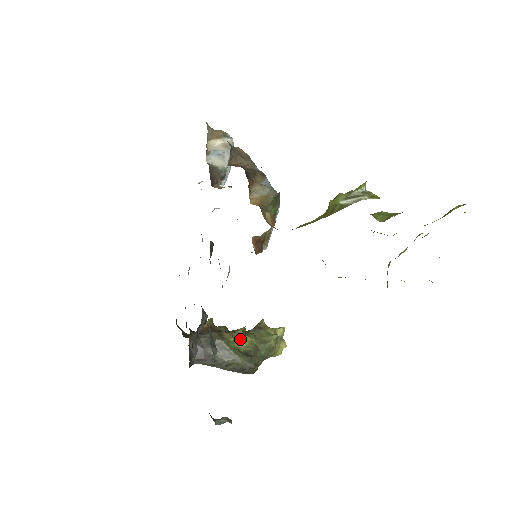
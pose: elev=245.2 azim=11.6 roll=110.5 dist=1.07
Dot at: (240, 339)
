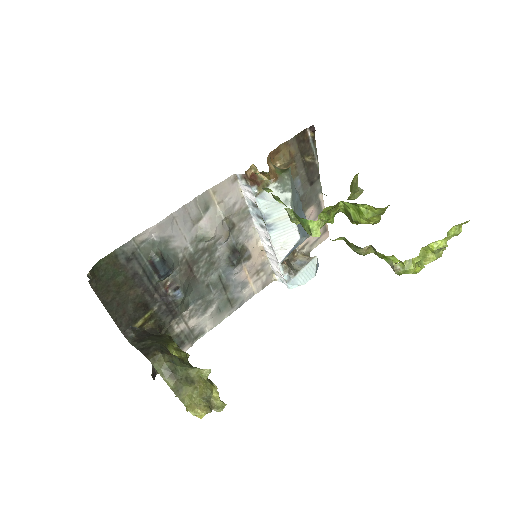
Dot at: (179, 352)
